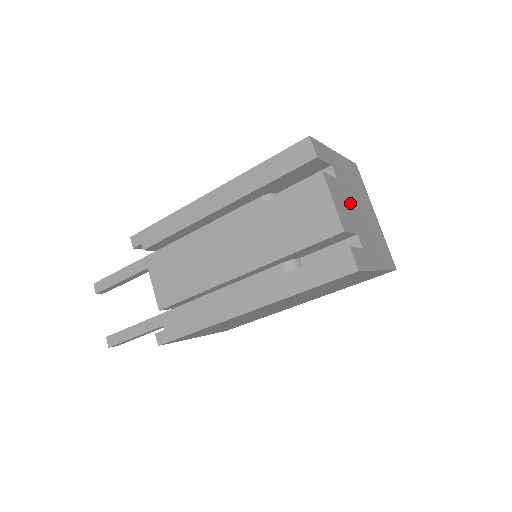
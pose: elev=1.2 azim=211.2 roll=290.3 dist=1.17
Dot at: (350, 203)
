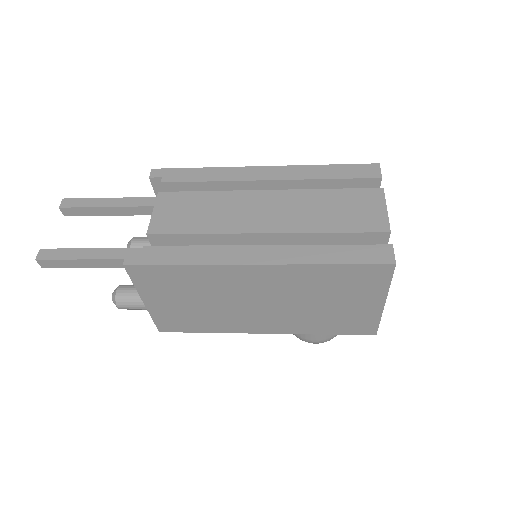
Dot at: occluded
